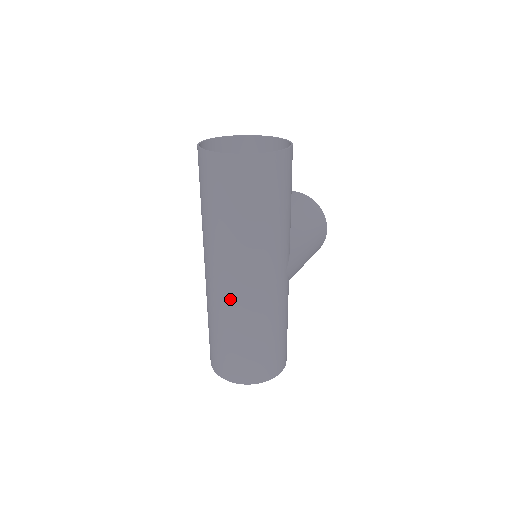
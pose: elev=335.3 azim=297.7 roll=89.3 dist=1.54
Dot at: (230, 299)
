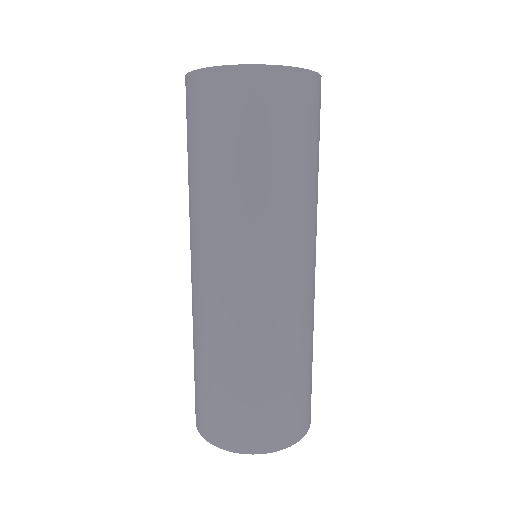
Dot at: (254, 307)
